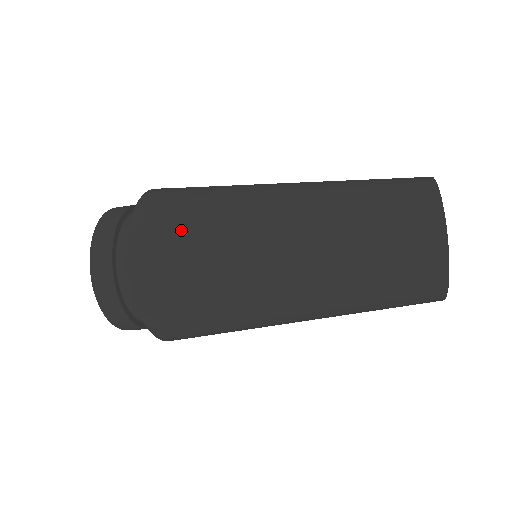
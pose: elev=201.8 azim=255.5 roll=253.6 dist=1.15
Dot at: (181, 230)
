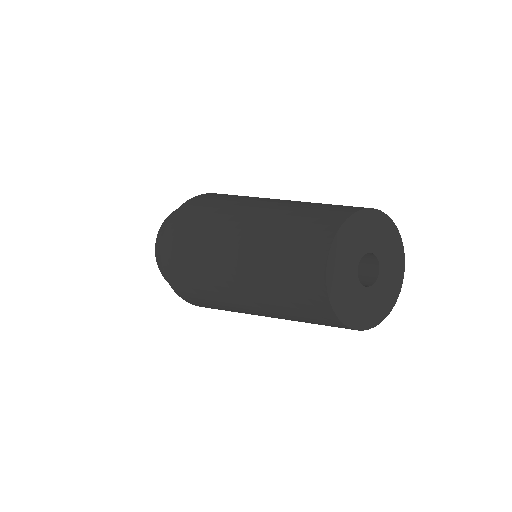
Dot at: (203, 303)
